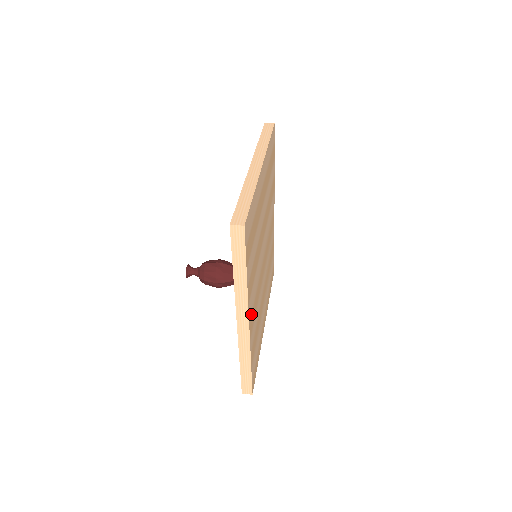
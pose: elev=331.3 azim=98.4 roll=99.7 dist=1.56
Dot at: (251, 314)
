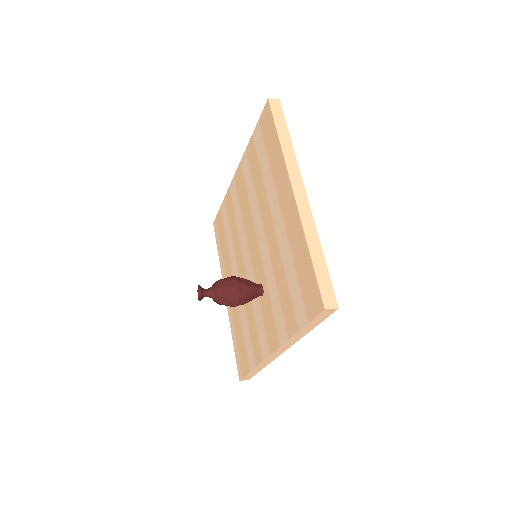
Dot at: occluded
